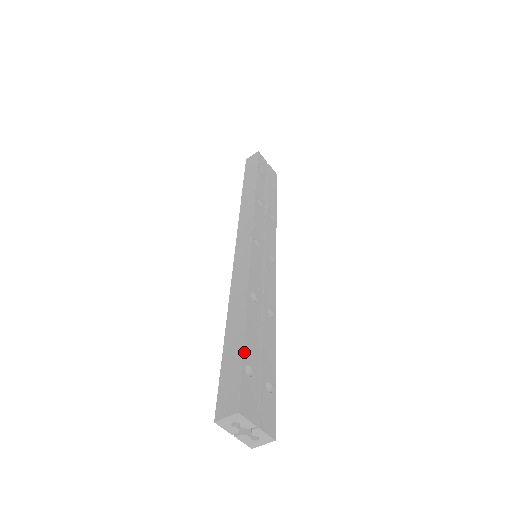
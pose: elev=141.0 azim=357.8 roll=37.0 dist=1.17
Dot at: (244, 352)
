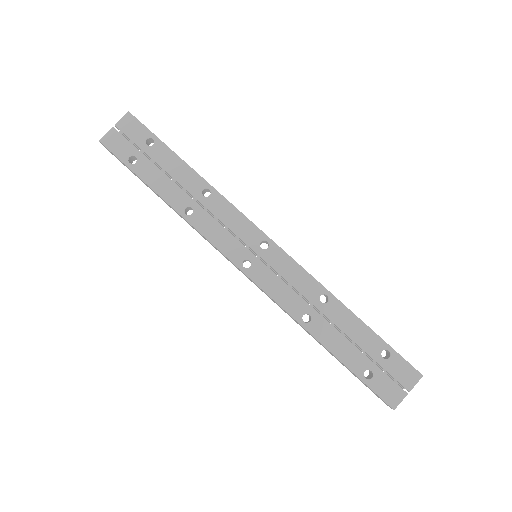
Dot at: (353, 371)
